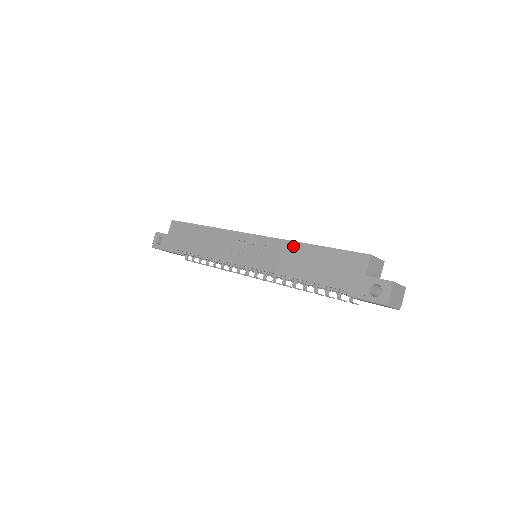
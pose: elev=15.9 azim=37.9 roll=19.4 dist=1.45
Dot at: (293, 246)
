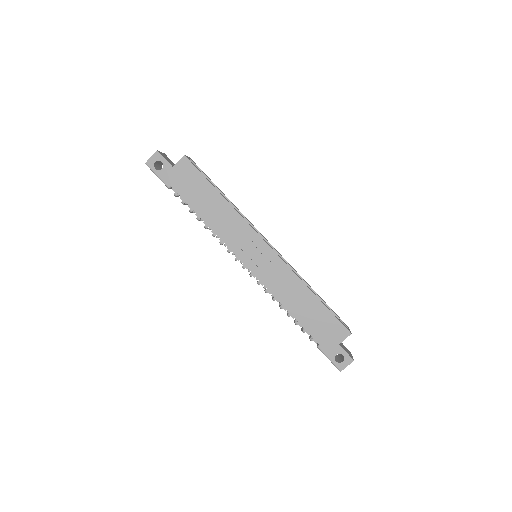
Dot at: (299, 284)
